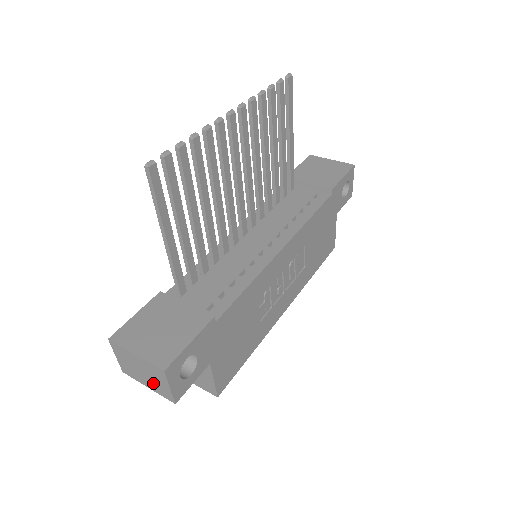
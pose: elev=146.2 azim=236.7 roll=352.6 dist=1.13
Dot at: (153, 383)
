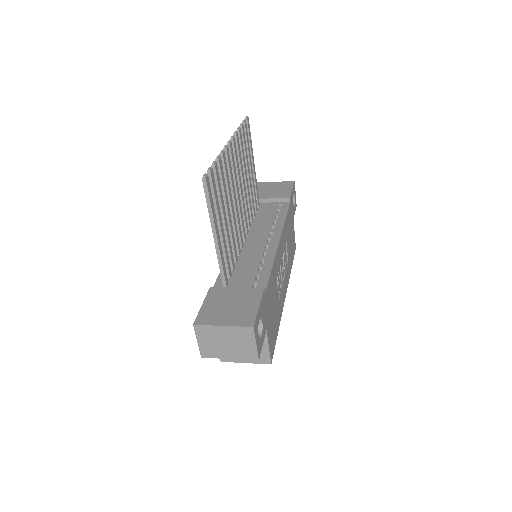
Dot at: (237, 349)
